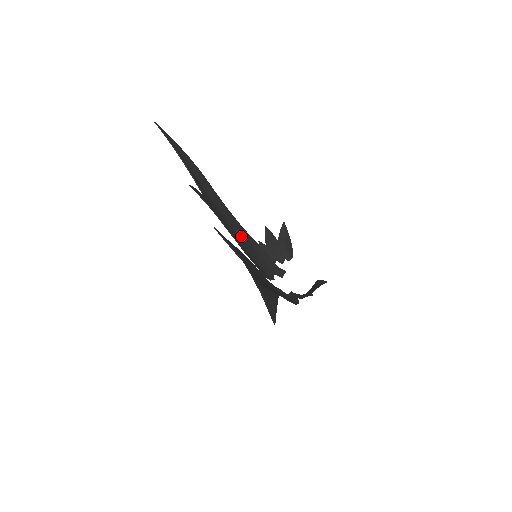
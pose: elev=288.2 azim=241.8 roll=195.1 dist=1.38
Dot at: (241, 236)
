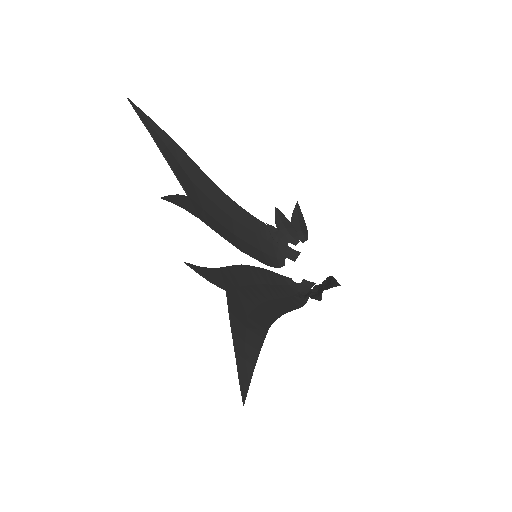
Dot at: (243, 224)
